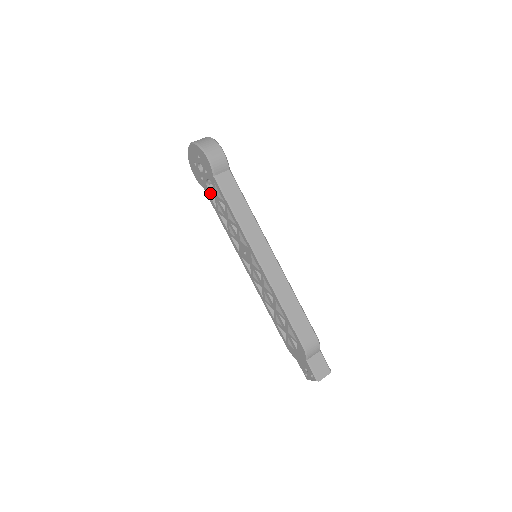
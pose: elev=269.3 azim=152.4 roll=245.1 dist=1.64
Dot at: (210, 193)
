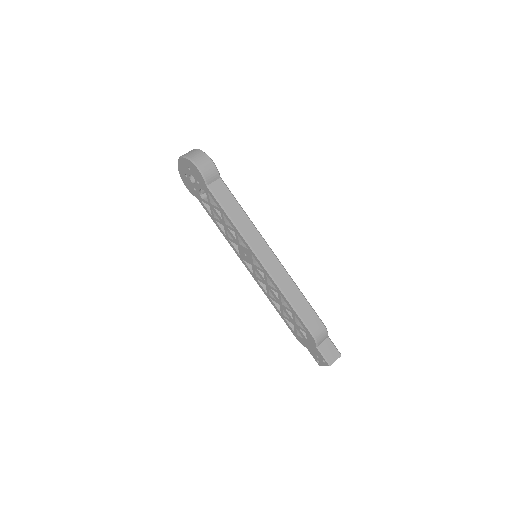
Dot at: (204, 202)
